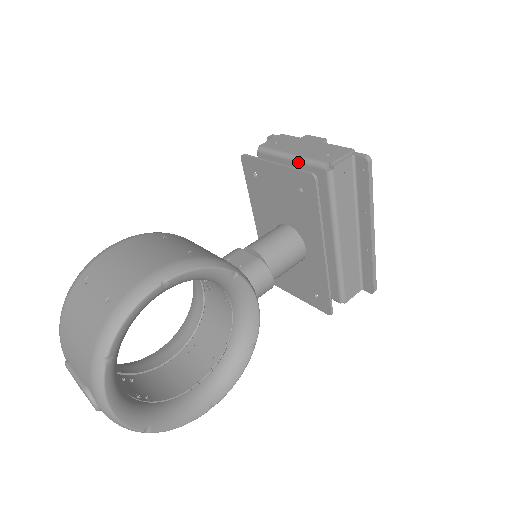
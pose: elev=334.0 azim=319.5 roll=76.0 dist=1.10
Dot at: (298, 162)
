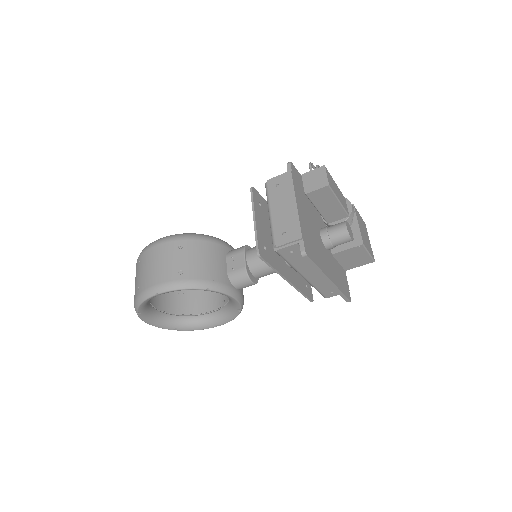
Dot at: (270, 224)
